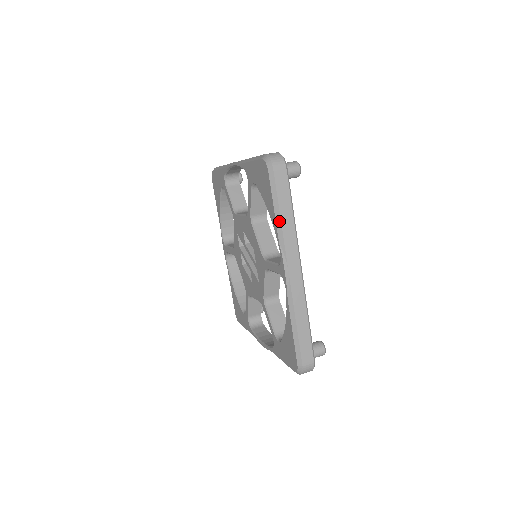
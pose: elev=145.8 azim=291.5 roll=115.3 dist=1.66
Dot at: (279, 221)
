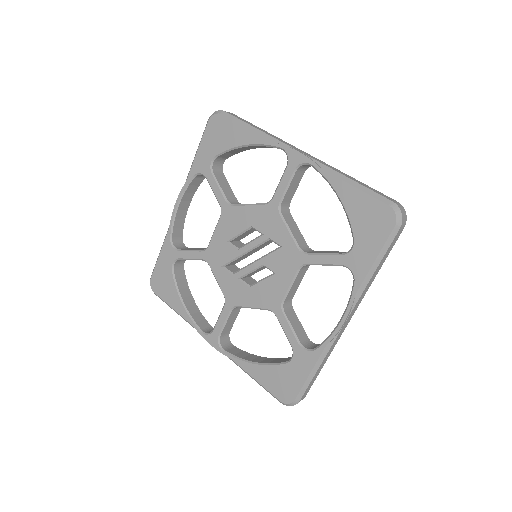
Dot at: (258, 131)
